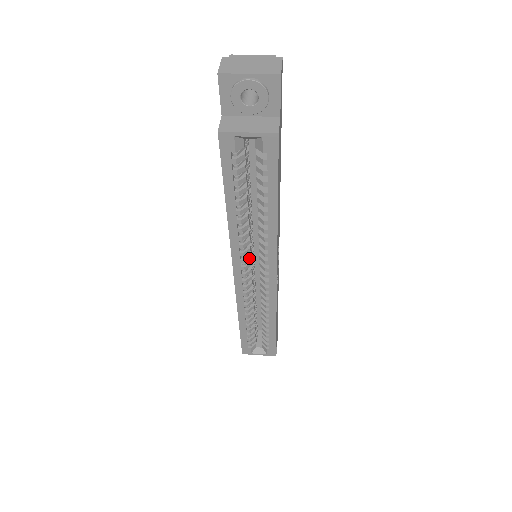
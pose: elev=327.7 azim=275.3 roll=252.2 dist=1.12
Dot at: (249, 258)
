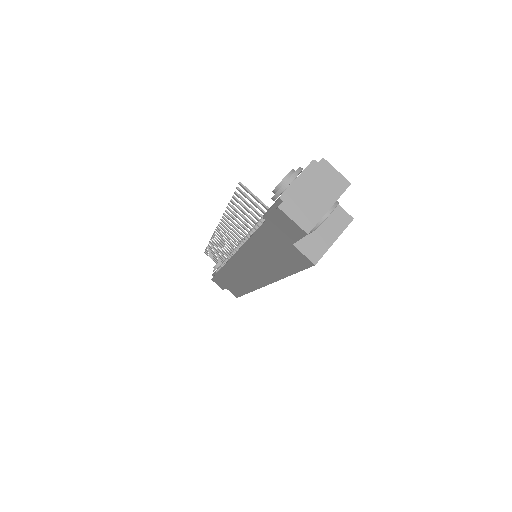
Dot at: occluded
